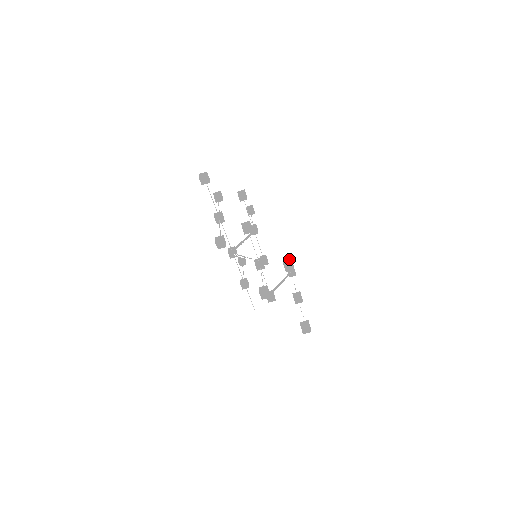
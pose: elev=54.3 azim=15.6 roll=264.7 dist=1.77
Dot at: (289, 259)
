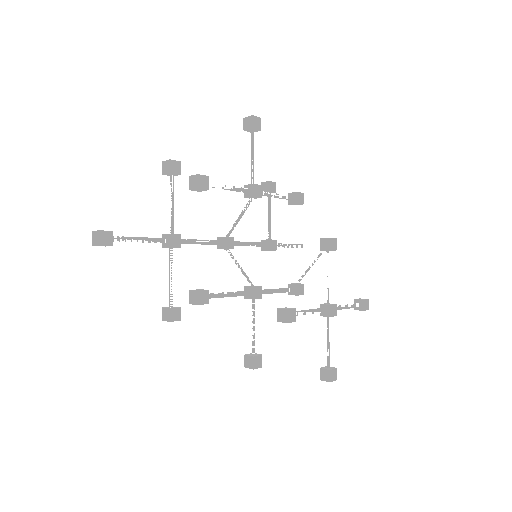
Dot at: (285, 311)
